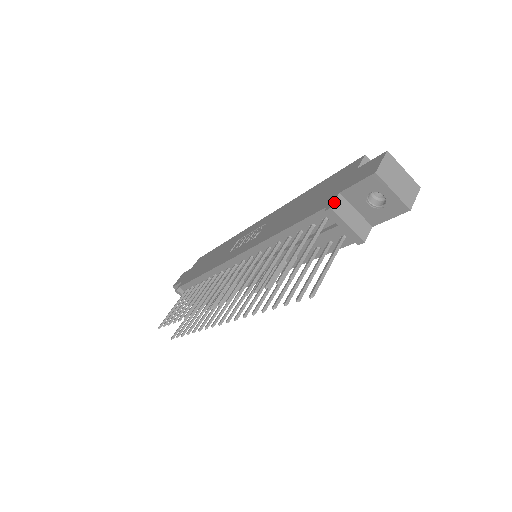
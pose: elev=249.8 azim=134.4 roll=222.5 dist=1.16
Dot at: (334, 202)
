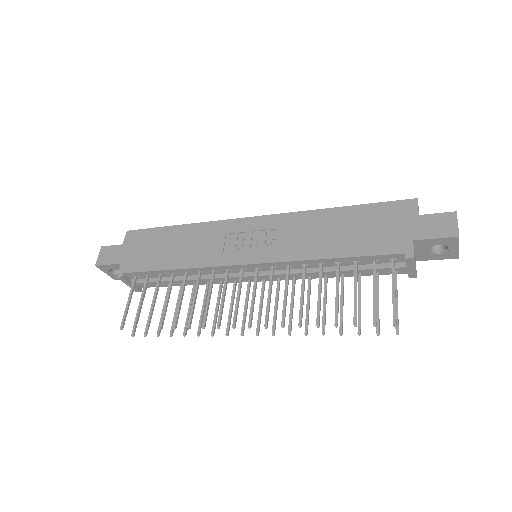
Dot at: occluded
